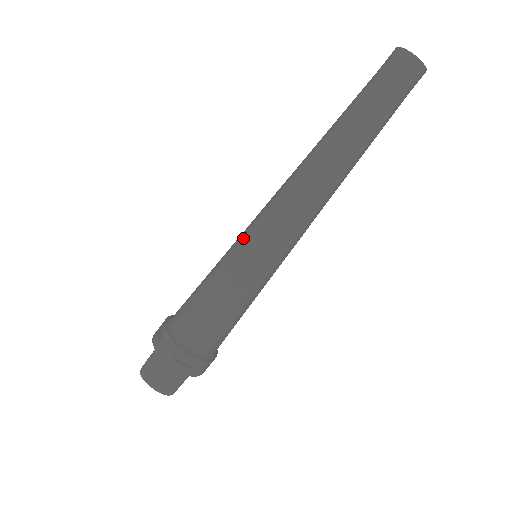
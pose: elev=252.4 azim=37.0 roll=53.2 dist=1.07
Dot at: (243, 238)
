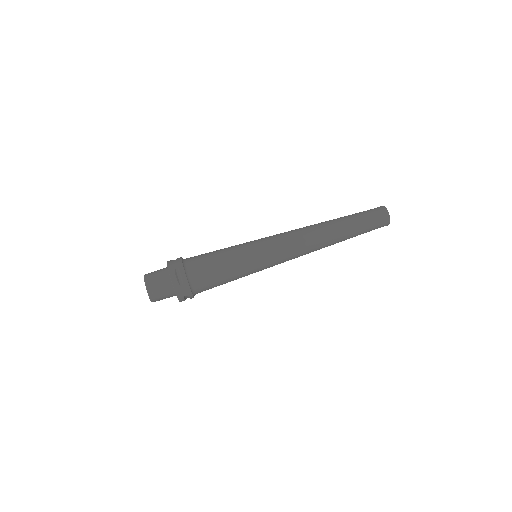
Dot at: occluded
